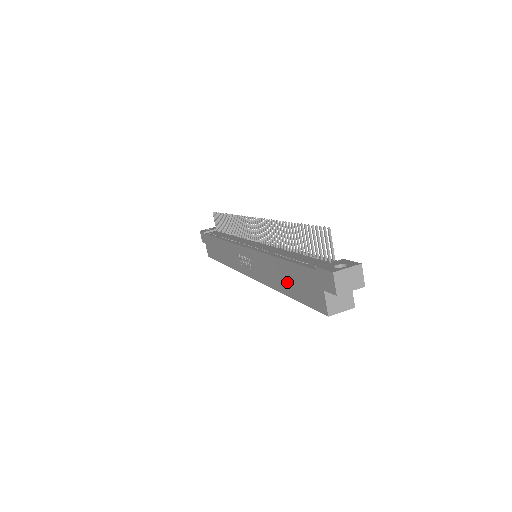
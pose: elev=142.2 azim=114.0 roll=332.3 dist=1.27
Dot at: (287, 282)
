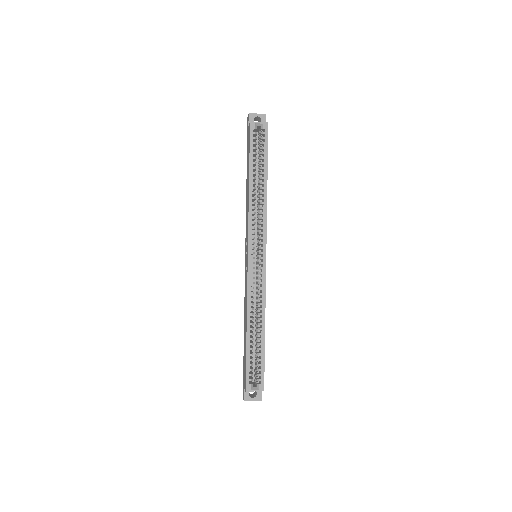
Dot at: (248, 175)
